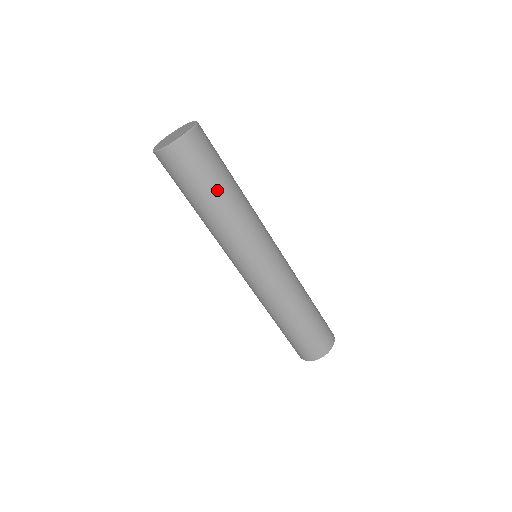
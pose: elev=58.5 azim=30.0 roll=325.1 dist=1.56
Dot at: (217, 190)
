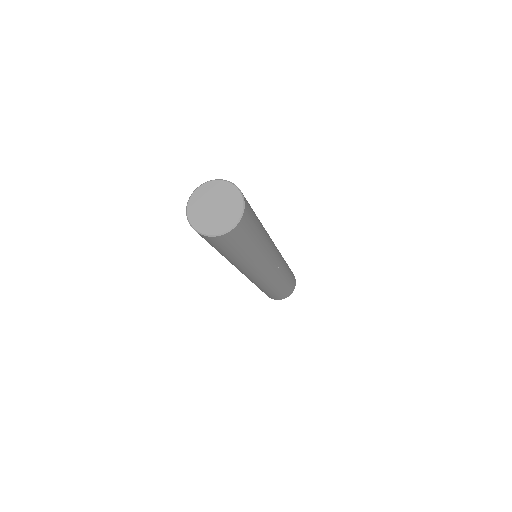
Dot at: (222, 253)
